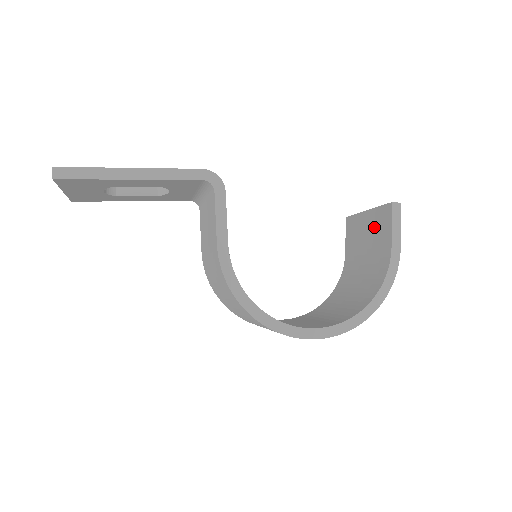
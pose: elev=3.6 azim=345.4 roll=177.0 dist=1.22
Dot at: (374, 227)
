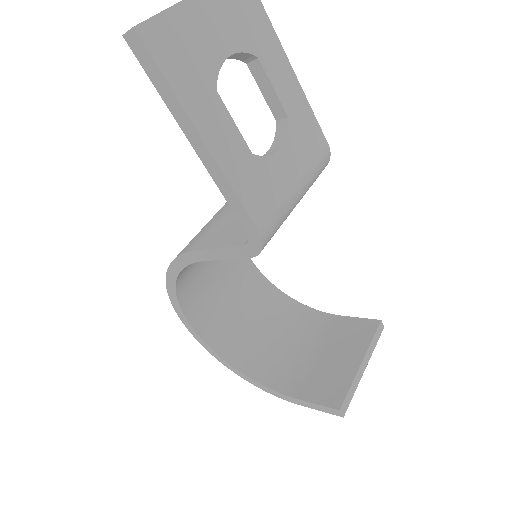
Dot at: (334, 373)
